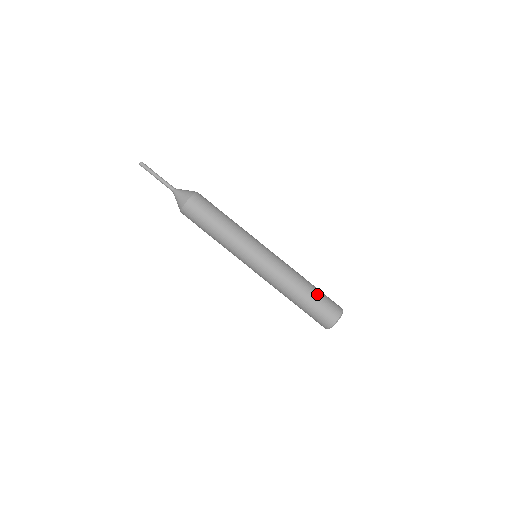
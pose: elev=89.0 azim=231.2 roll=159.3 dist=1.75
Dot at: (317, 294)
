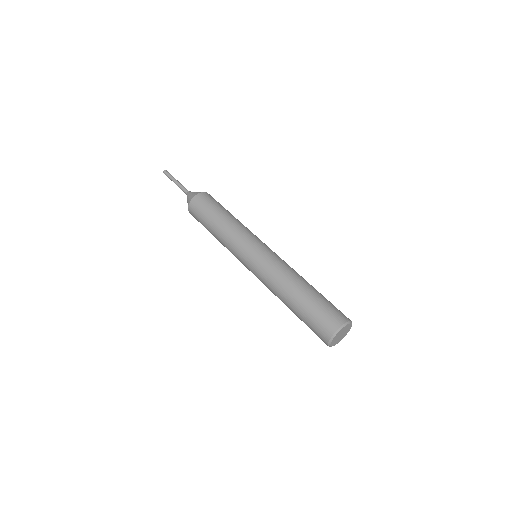
Dot at: (321, 295)
